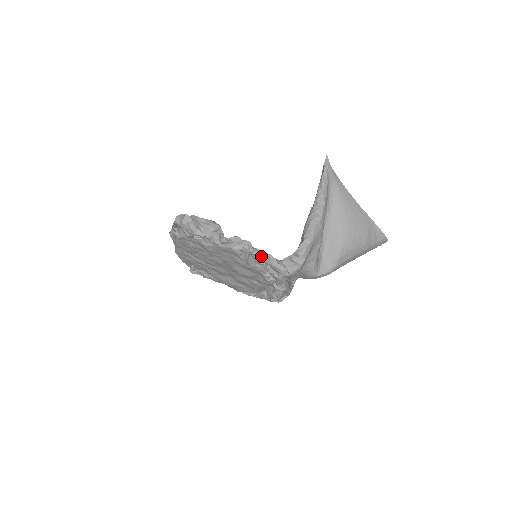
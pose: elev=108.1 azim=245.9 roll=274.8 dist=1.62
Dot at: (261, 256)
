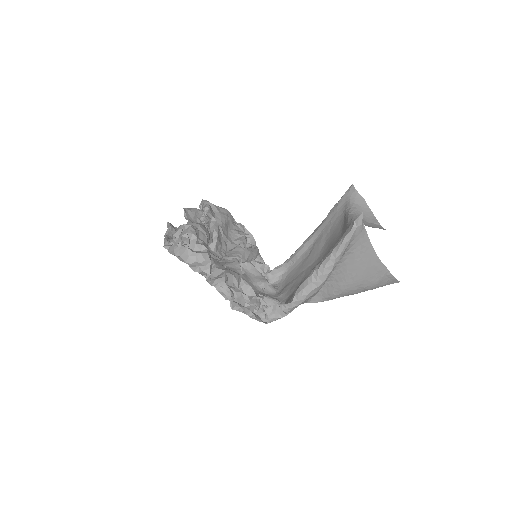
Dot at: (240, 311)
